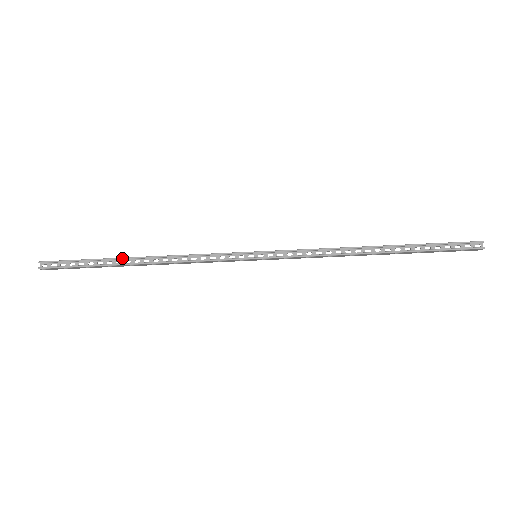
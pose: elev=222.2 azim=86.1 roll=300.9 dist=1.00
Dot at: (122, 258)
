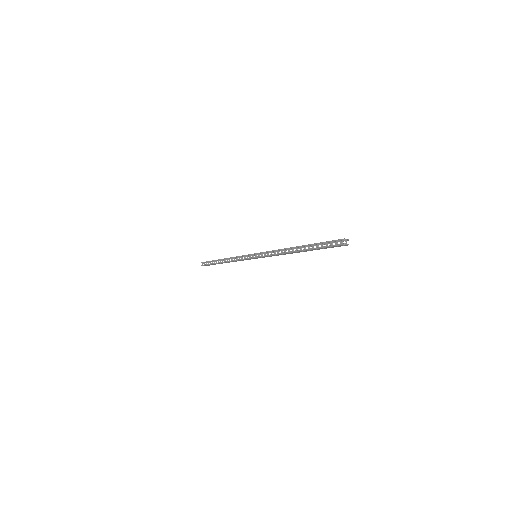
Dot at: (219, 260)
